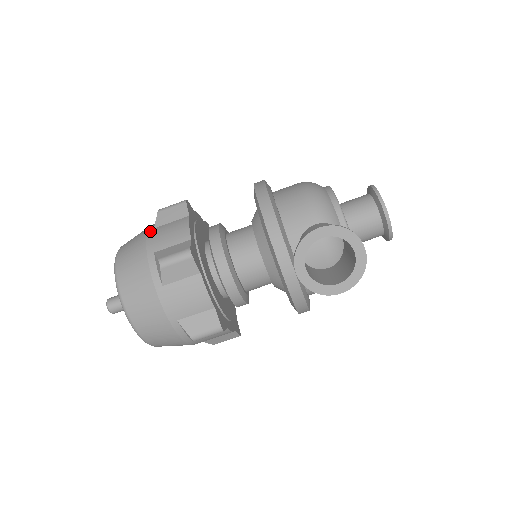
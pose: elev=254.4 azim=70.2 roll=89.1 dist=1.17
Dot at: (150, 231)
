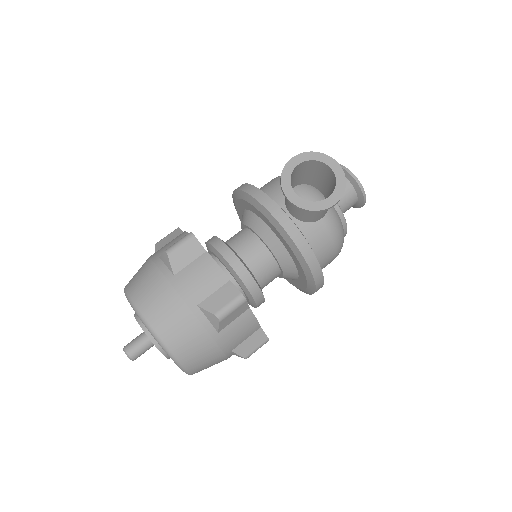
Dot at: occluded
